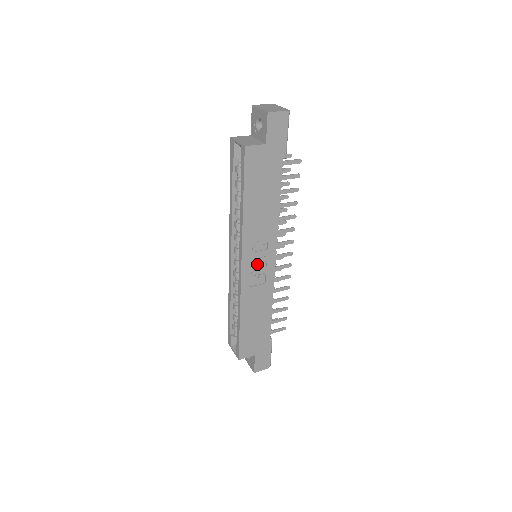
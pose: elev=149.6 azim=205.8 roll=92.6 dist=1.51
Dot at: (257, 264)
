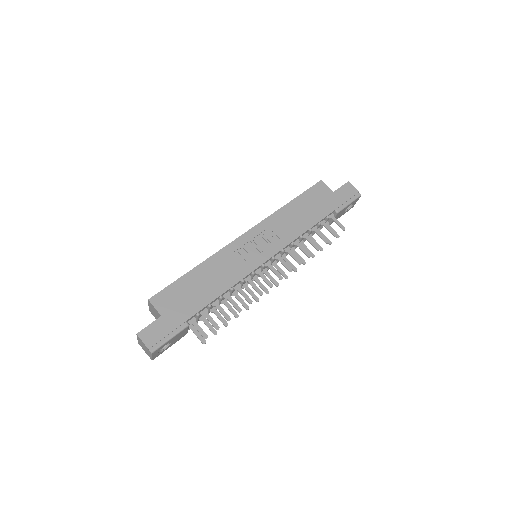
Dot at: (255, 245)
